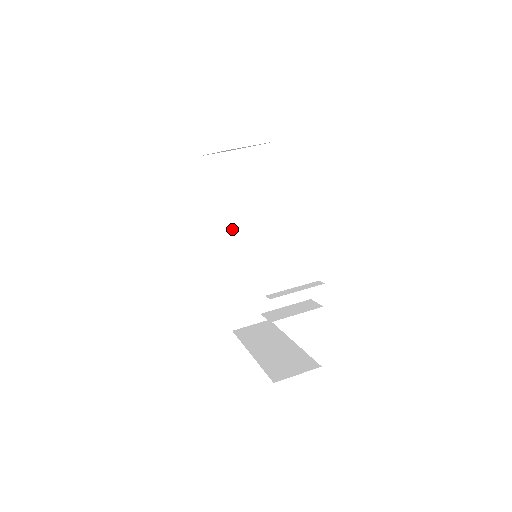
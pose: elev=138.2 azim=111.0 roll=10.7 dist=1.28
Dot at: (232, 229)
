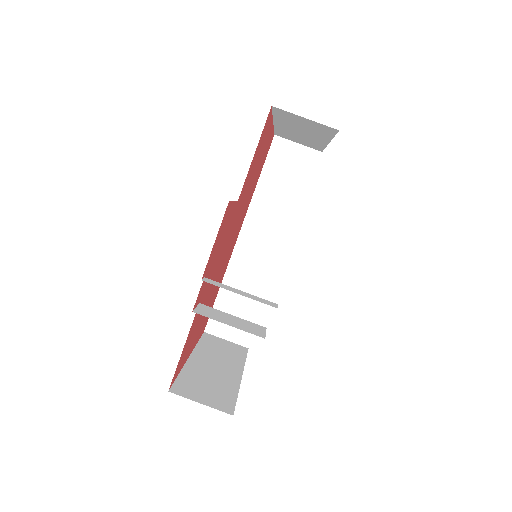
Dot at: (267, 229)
